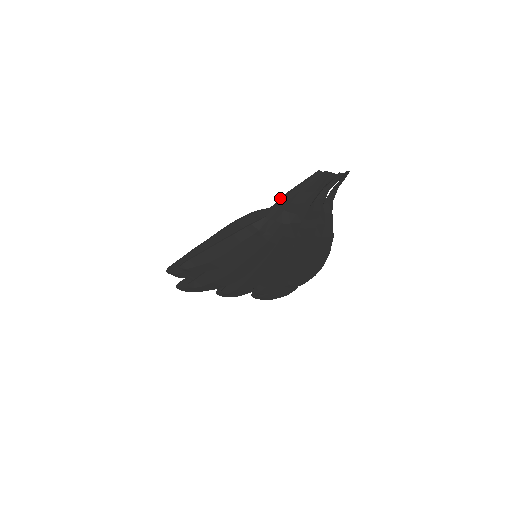
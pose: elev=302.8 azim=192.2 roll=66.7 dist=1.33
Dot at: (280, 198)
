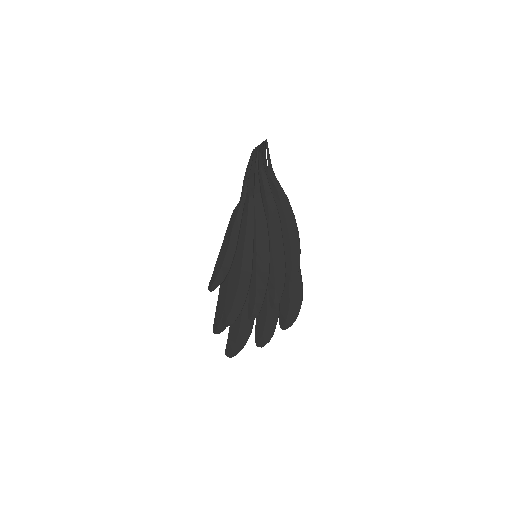
Dot at: occluded
